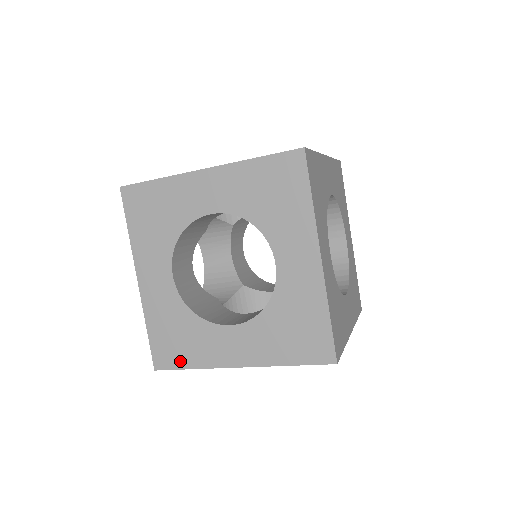
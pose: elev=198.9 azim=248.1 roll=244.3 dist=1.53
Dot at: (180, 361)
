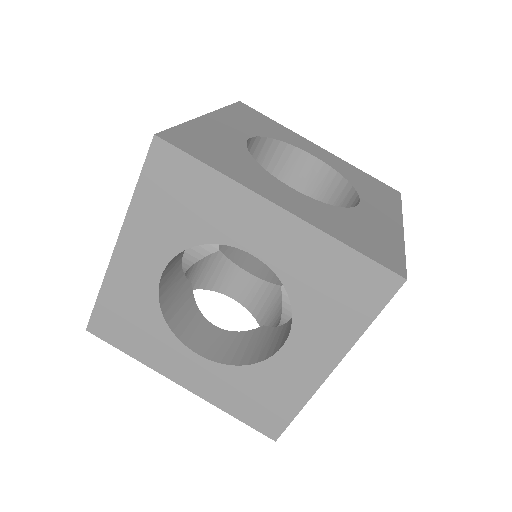
Dot at: (284, 415)
